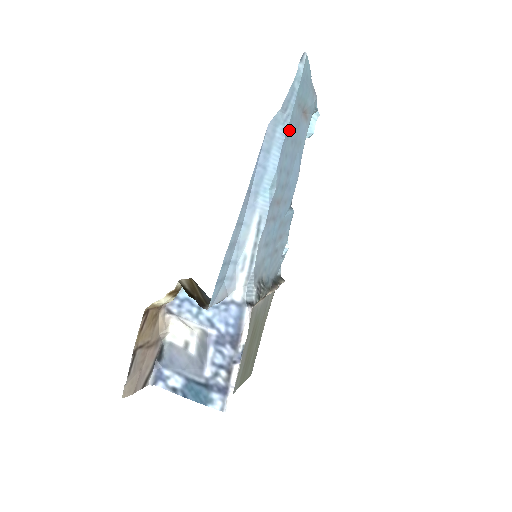
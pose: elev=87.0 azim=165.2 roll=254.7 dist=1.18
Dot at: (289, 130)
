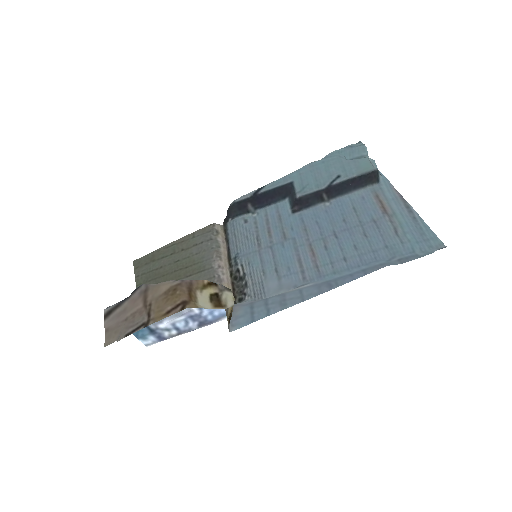
Dot at: (379, 250)
